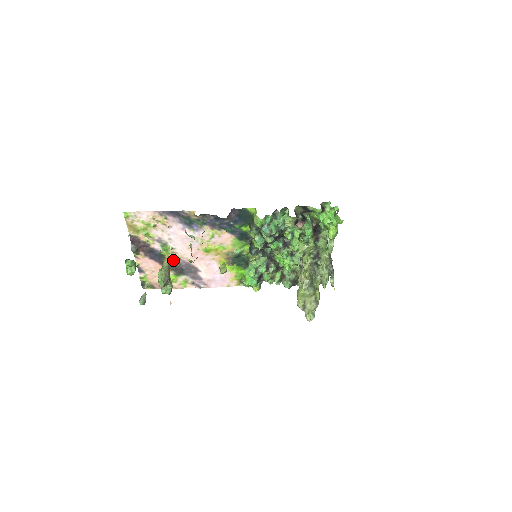
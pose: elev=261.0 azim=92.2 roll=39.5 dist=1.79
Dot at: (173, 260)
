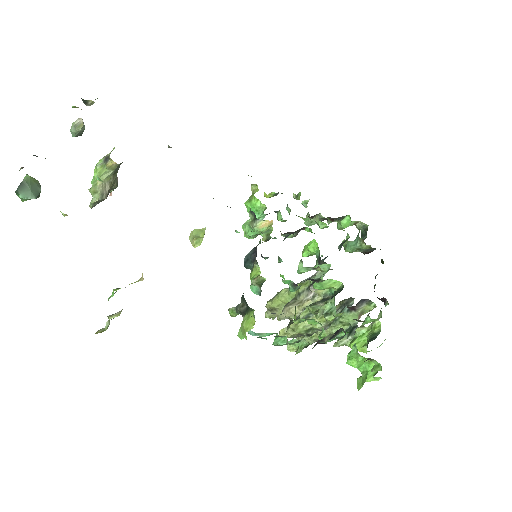
Dot at: occluded
